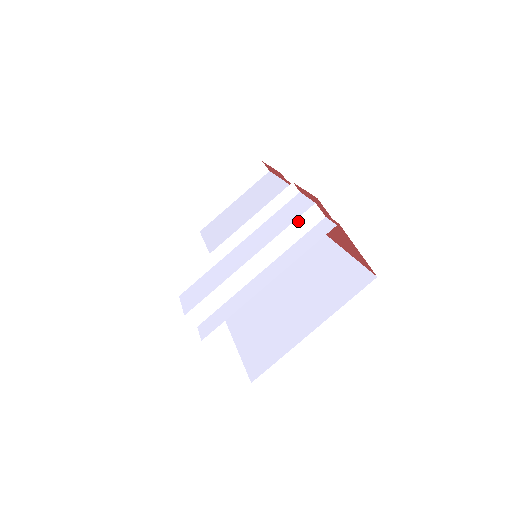
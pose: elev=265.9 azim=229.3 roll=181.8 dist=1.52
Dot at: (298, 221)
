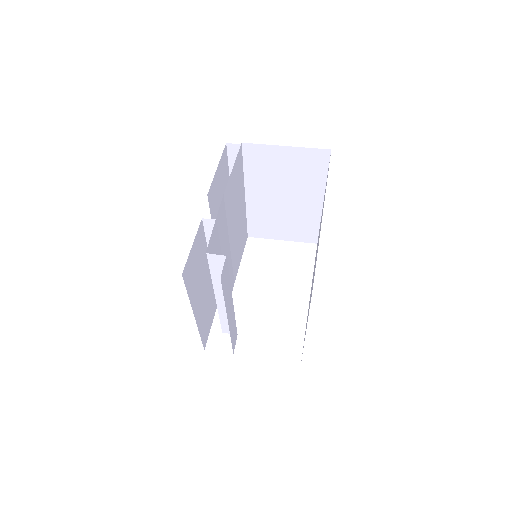
Dot at: (212, 268)
